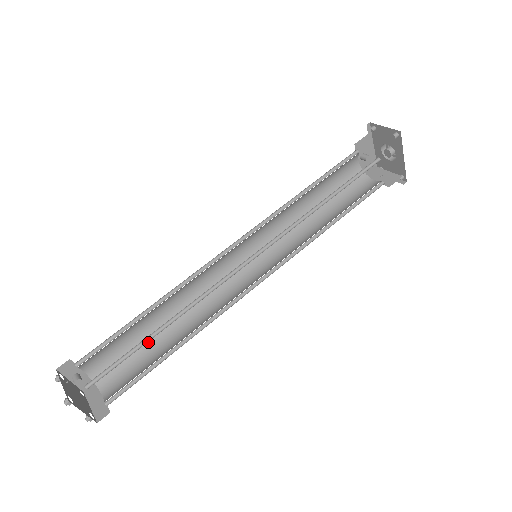
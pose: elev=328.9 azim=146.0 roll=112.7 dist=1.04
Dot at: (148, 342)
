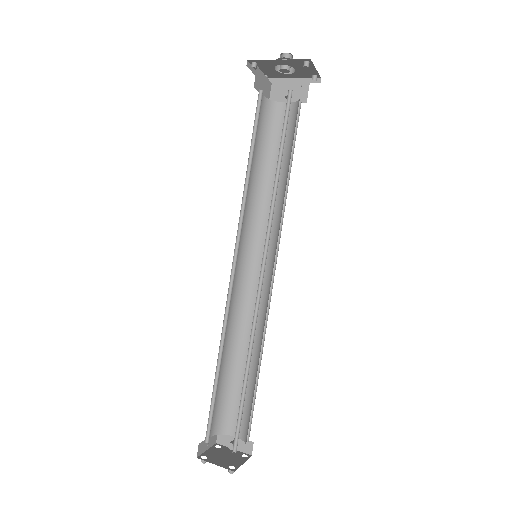
Dot at: (254, 385)
